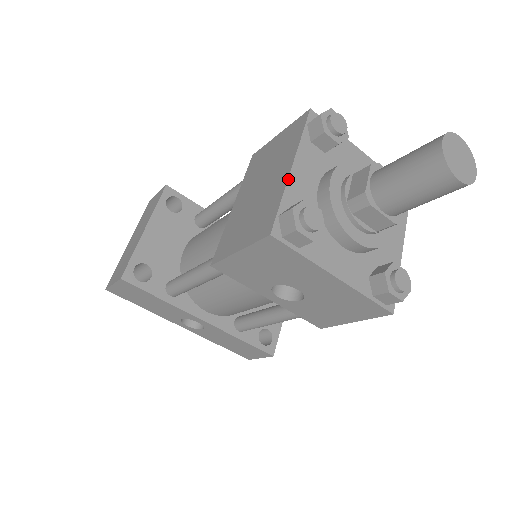
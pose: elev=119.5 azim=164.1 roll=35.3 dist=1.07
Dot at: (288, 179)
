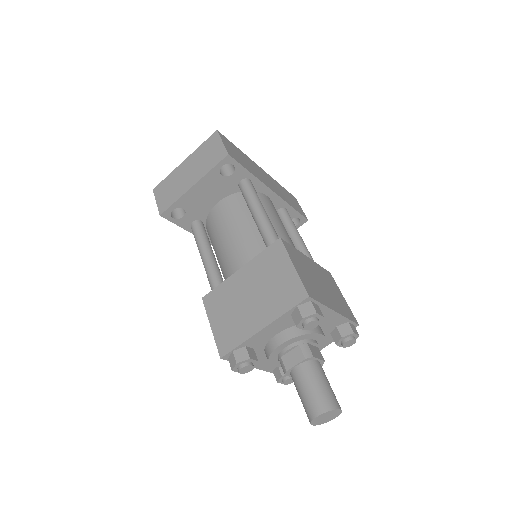
Dot at: (254, 335)
